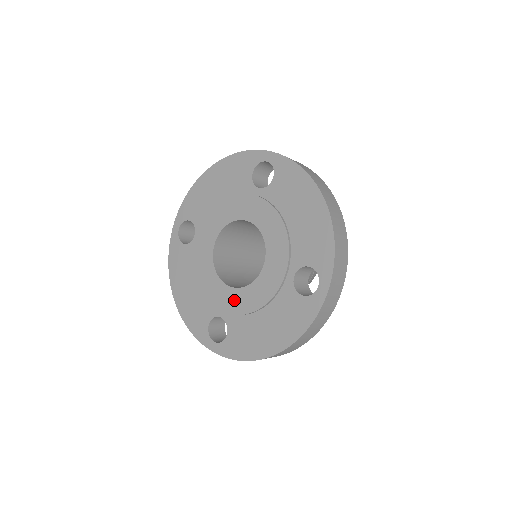
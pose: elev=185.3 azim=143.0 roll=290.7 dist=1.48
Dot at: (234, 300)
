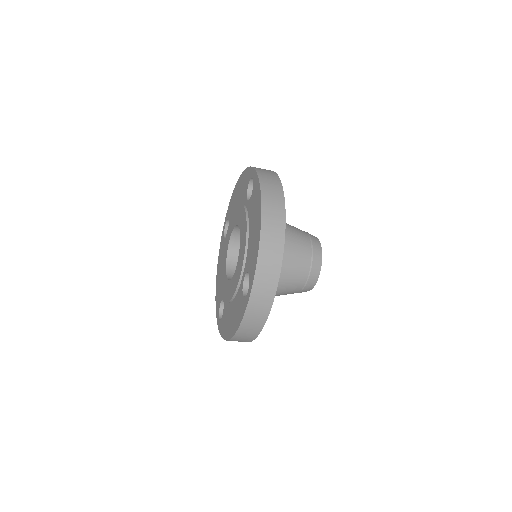
Dot at: (226, 289)
